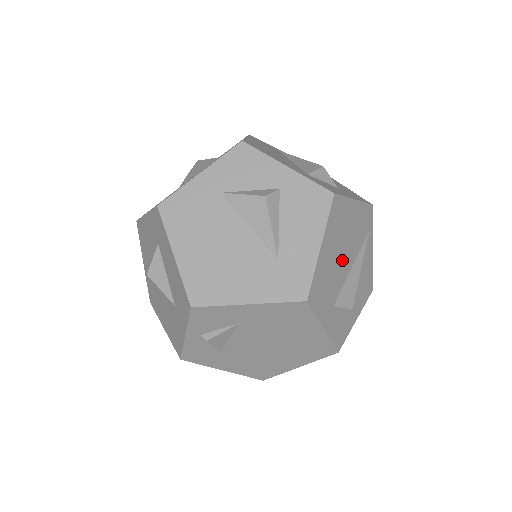
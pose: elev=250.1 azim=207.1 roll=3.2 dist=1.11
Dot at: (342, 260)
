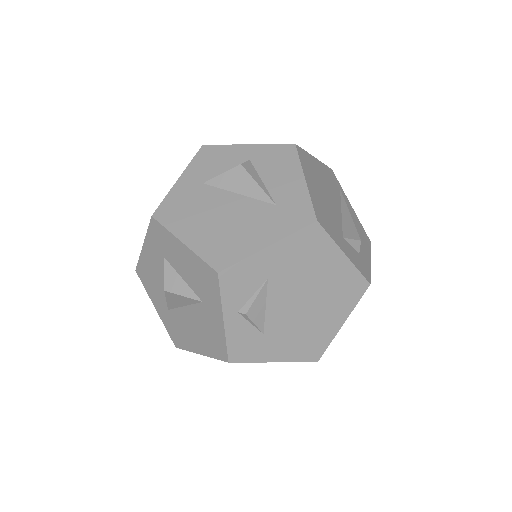
Dot at: (330, 201)
